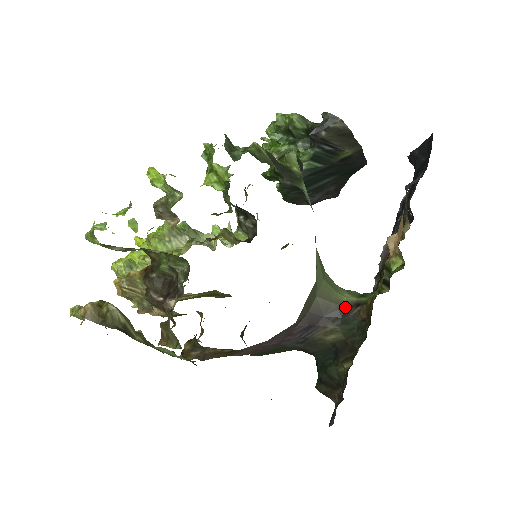
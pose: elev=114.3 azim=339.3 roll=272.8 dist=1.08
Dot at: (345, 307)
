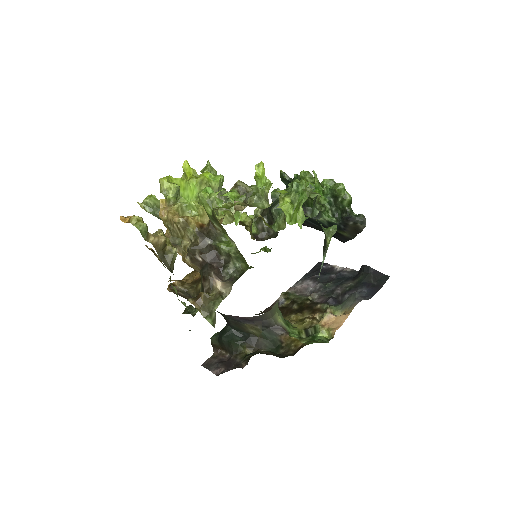
Dot at: (276, 325)
